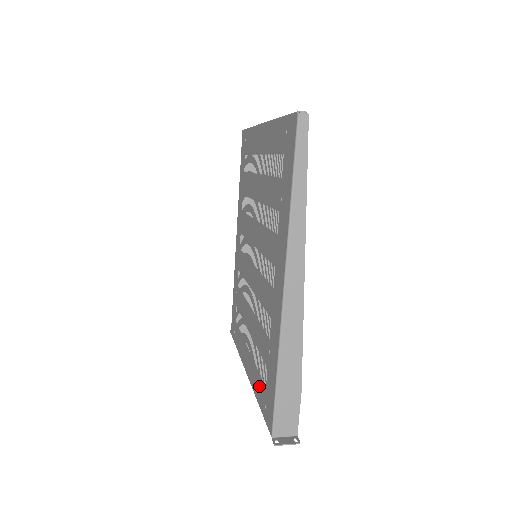
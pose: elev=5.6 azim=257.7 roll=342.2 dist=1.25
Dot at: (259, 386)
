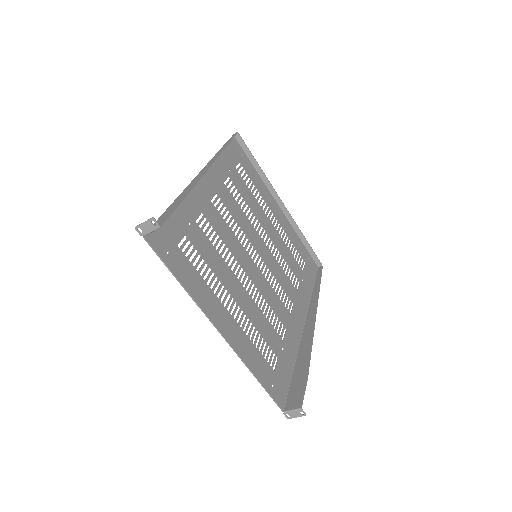
Dot at: (188, 273)
